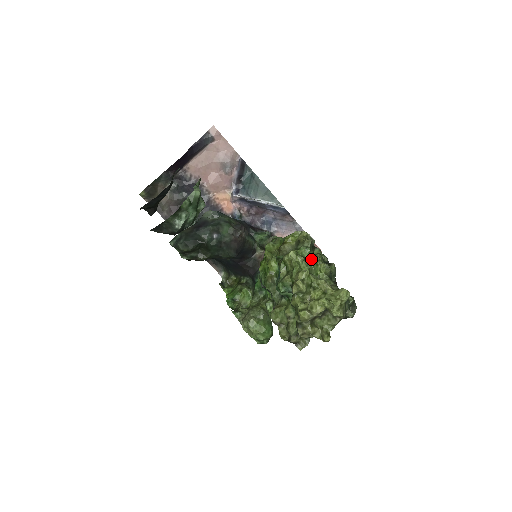
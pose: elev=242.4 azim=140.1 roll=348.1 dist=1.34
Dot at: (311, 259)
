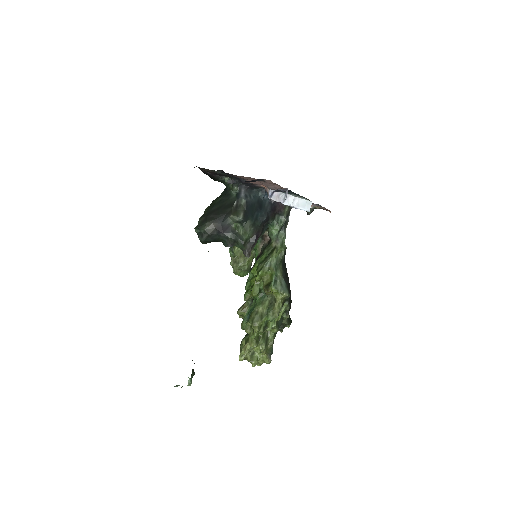
Dot at: (269, 329)
